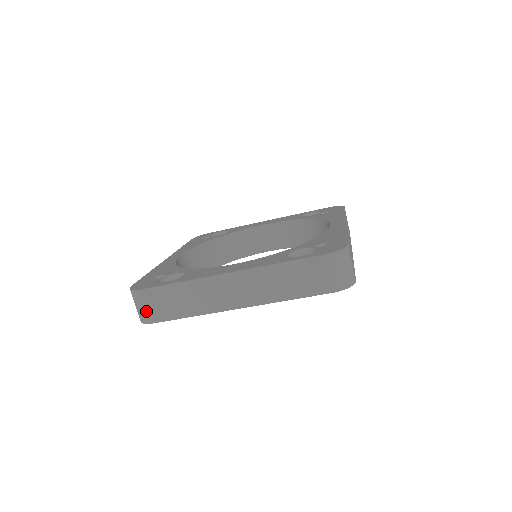
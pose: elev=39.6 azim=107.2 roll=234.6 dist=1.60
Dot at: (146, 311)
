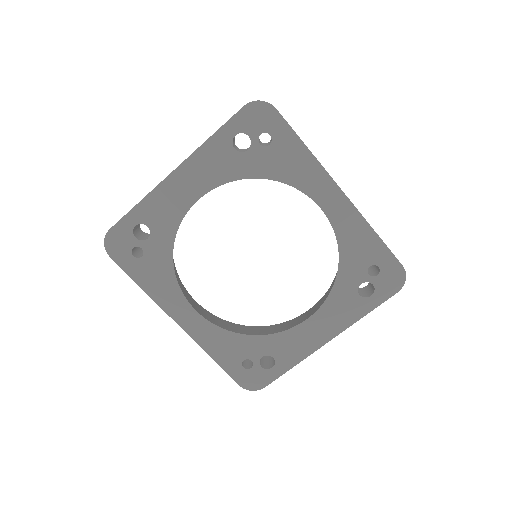
Dot at: occluded
